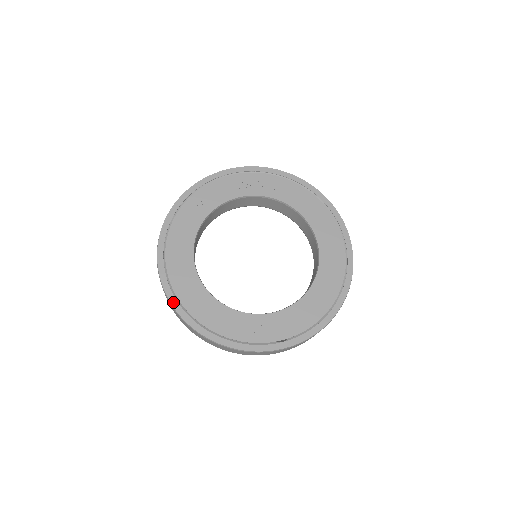
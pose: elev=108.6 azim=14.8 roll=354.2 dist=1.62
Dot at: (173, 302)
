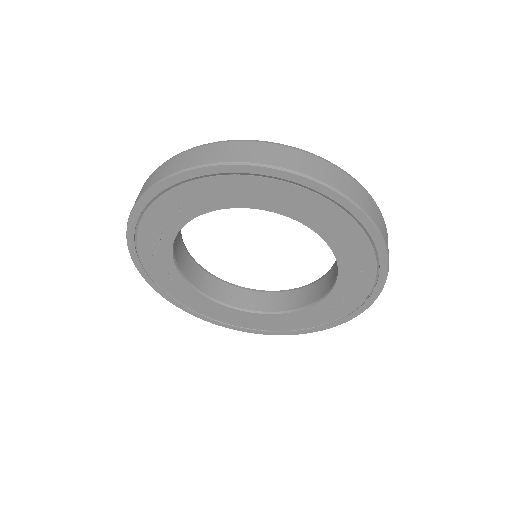
Dot at: (265, 333)
